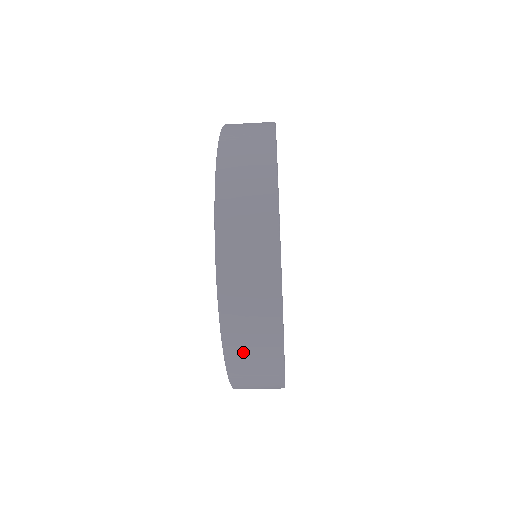
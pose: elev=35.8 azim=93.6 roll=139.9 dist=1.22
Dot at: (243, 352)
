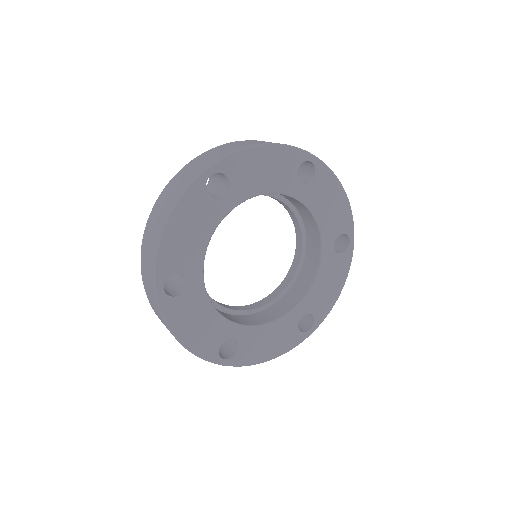
Dot at: (159, 317)
